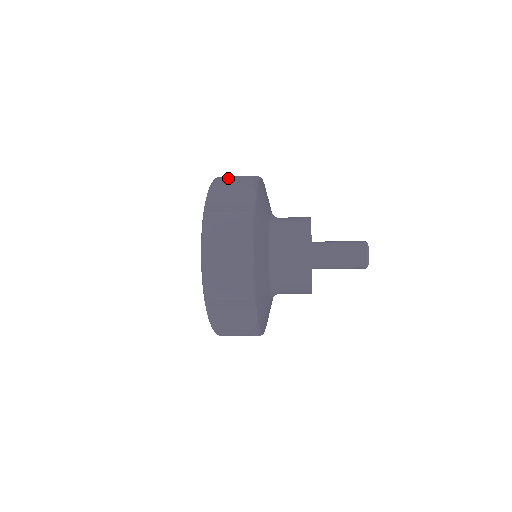
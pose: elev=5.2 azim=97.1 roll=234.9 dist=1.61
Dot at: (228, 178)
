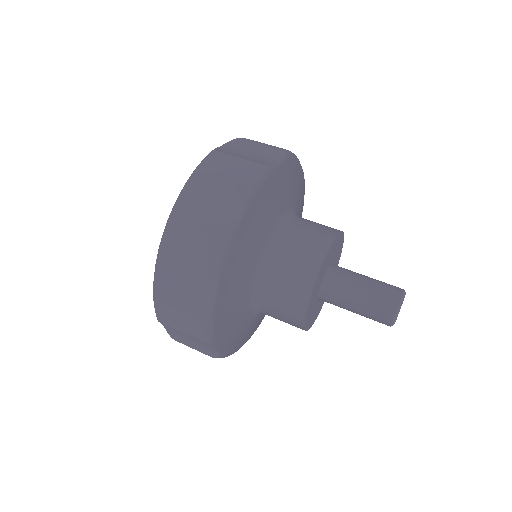
Dot at: (225, 160)
